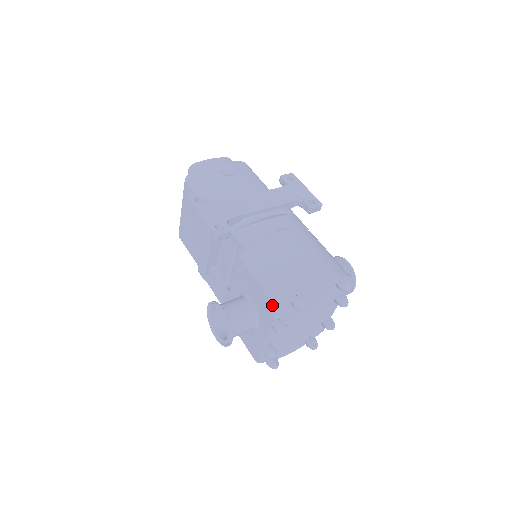
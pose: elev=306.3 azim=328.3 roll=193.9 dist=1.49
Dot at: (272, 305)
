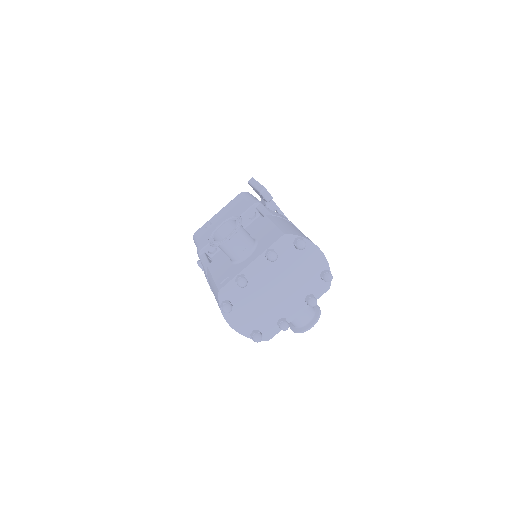
Dot at: (280, 233)
